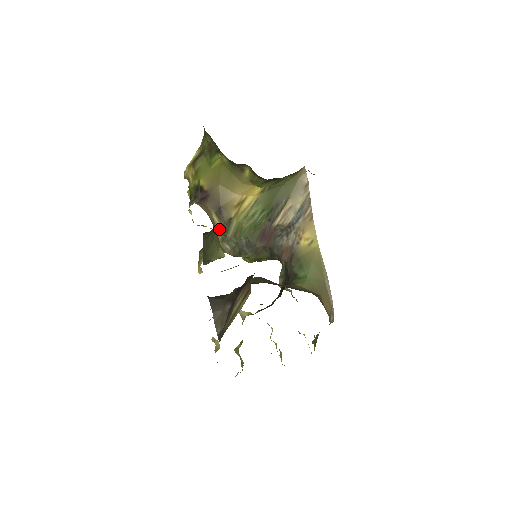
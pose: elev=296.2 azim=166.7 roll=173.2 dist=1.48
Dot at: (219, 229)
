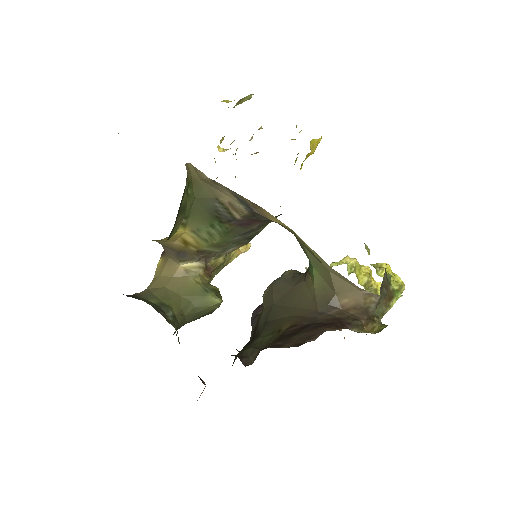
Dot at: (200, 267)
